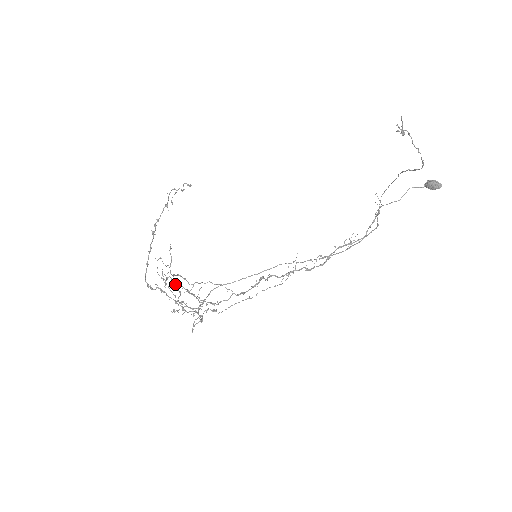
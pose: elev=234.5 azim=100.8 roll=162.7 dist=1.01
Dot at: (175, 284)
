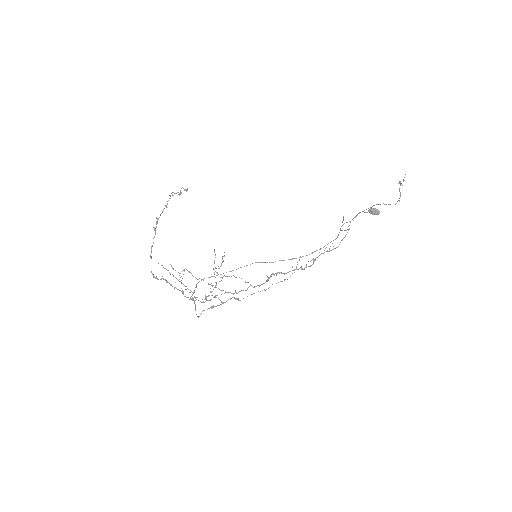
Dot at: (193, 276)
